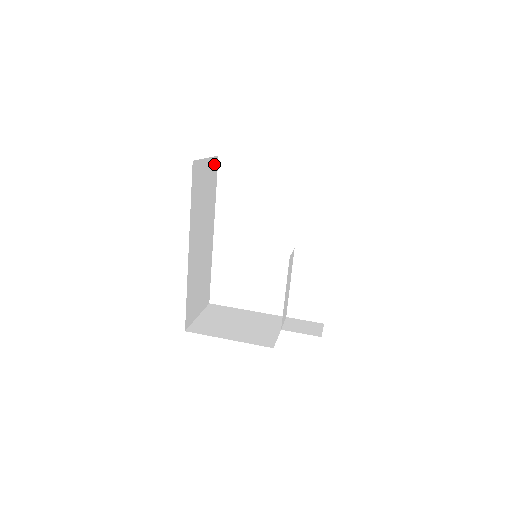
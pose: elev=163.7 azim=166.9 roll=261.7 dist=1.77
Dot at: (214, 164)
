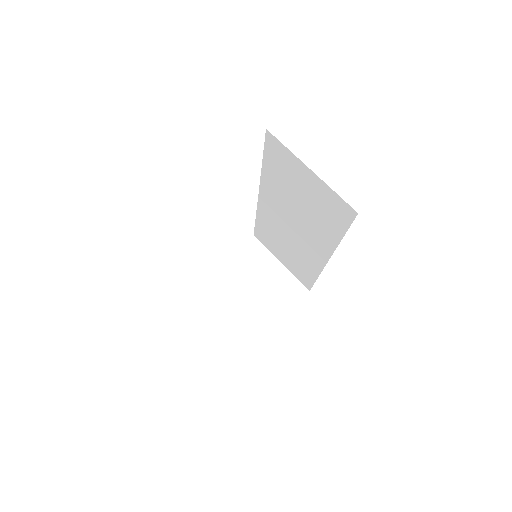
Dot at: occluded
